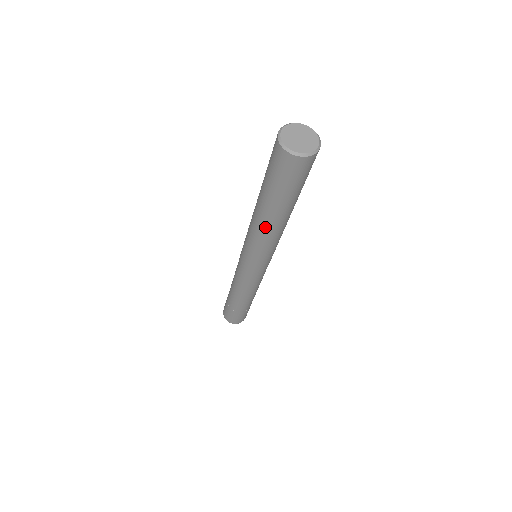
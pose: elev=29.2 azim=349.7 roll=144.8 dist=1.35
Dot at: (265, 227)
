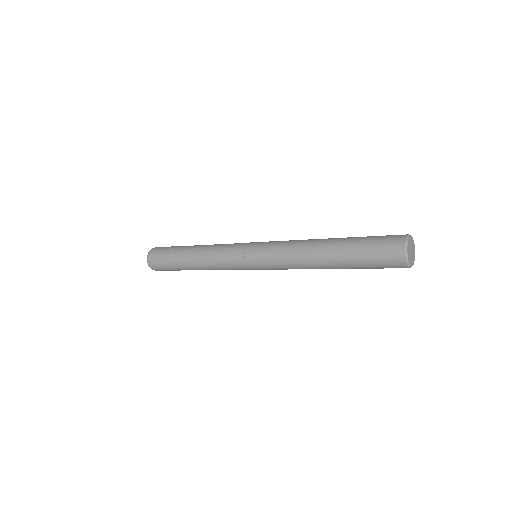
Dot at: occluded
